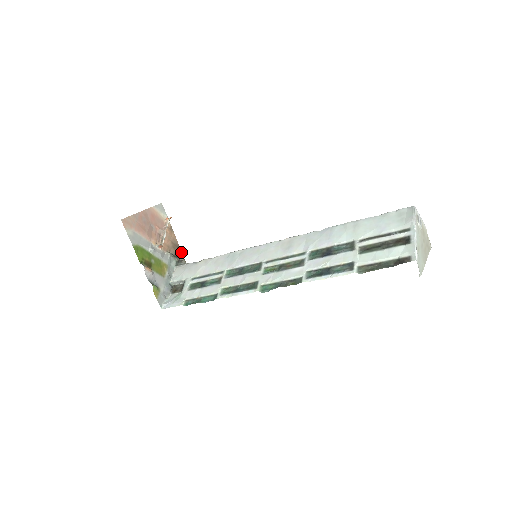
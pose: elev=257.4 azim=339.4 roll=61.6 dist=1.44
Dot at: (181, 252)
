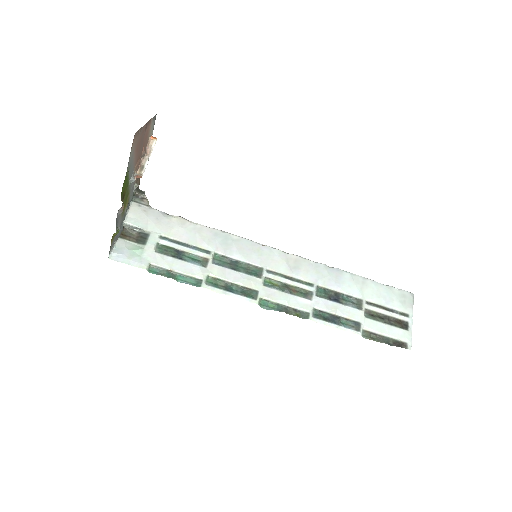
Dot at: occluded
